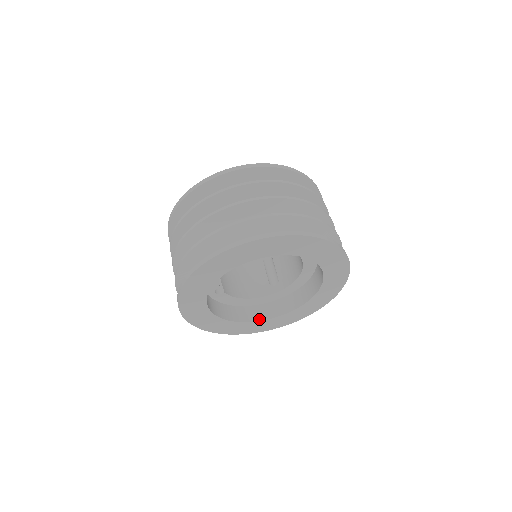
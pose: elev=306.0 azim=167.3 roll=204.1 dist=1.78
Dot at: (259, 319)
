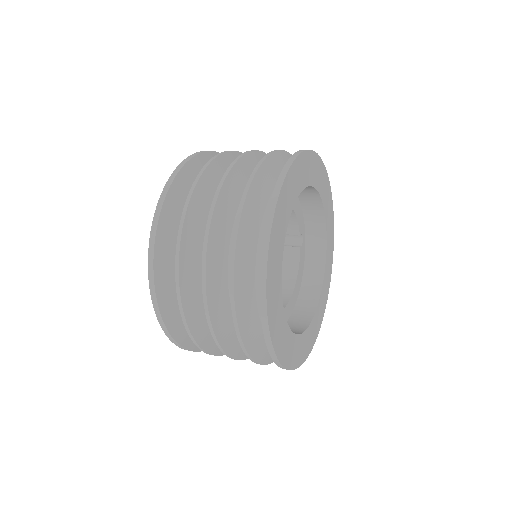
Dot at: occluded
